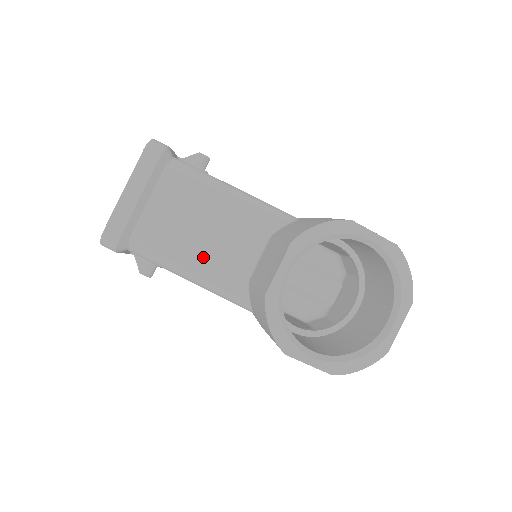
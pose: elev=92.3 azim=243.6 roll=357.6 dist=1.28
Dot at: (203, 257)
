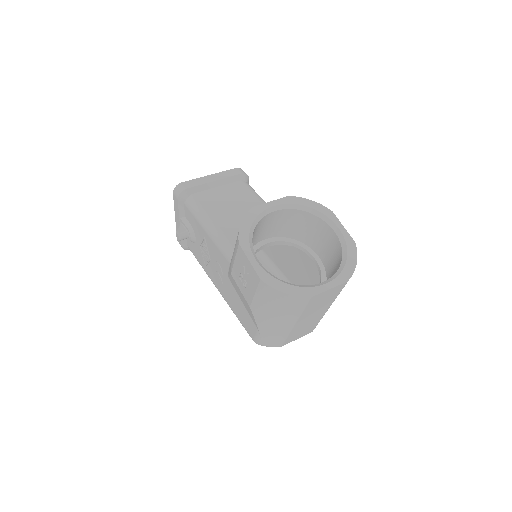
Dot at: (225, 219)
